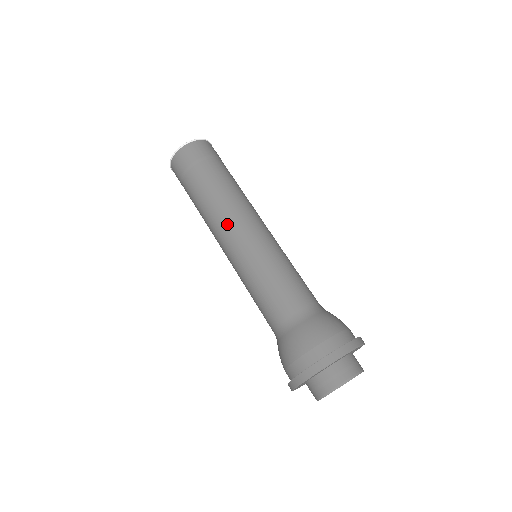
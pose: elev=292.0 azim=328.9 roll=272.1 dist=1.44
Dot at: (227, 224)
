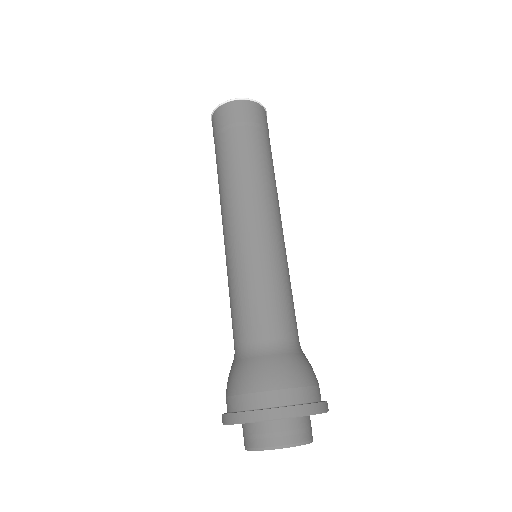
Dot at: (249, 205)
